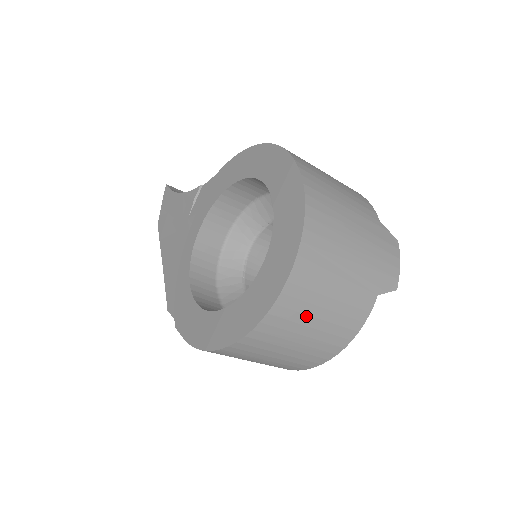
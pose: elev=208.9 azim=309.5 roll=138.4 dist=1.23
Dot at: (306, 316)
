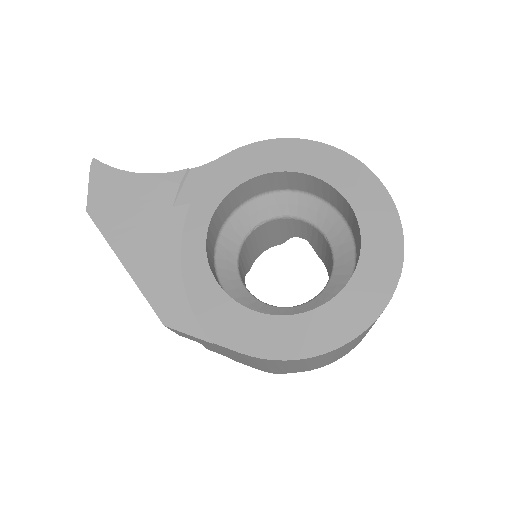
Dot at: occluded
